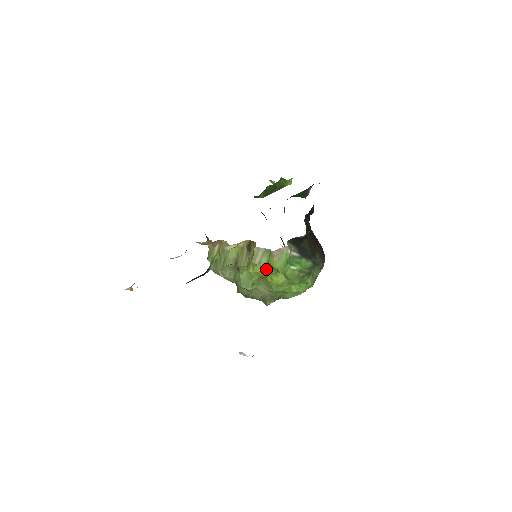
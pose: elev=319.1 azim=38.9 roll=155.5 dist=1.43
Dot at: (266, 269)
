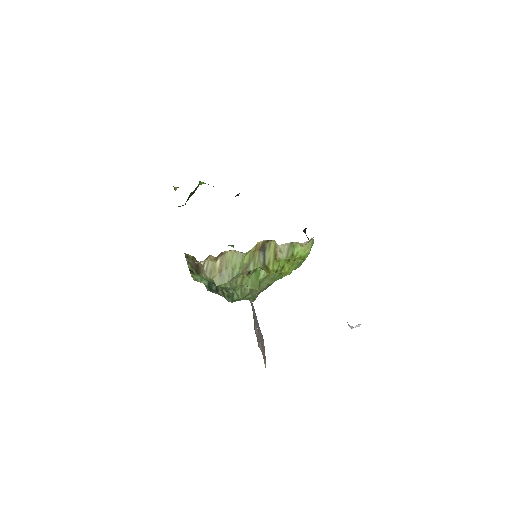
Dot at: (286, 262)
